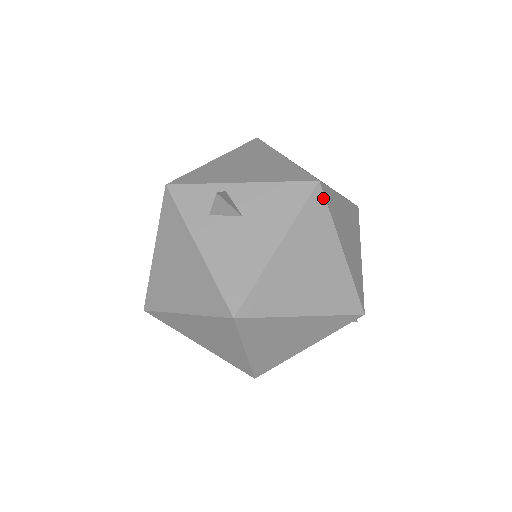
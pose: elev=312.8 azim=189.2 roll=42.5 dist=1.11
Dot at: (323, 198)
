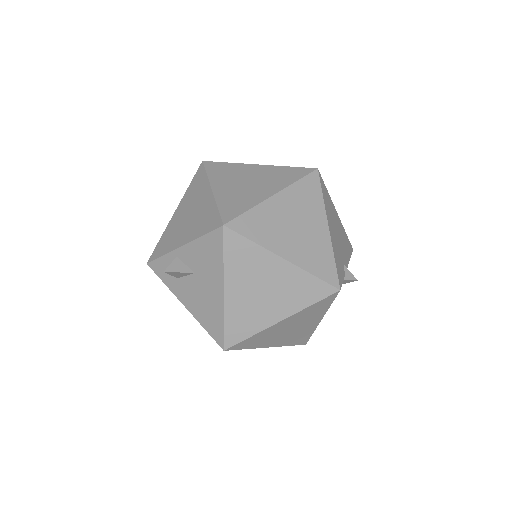
Dot at: (236, 234)
